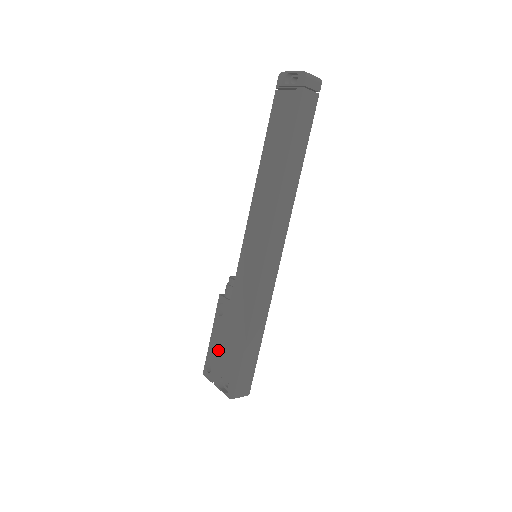
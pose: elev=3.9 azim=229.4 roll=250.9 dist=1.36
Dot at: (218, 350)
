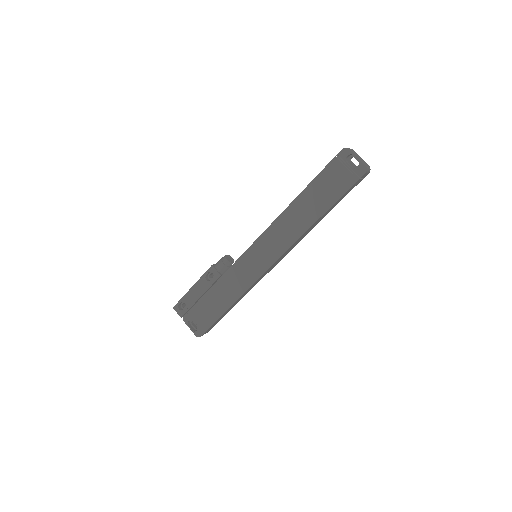
Dot at: (196, 301)
